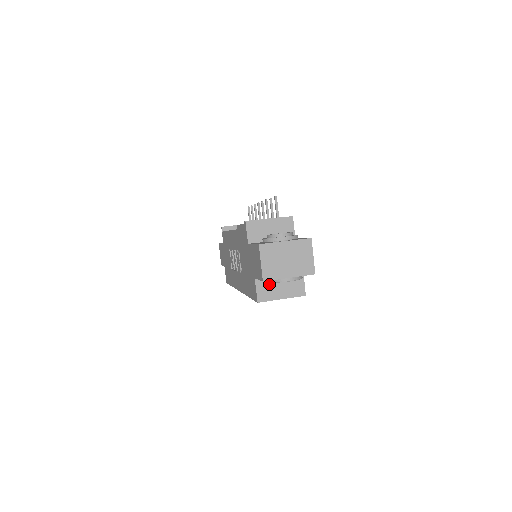
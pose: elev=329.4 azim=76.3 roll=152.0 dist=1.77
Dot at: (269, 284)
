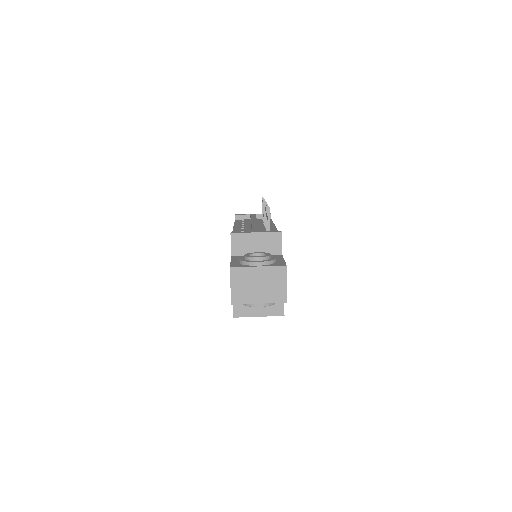
Dot at: occluded
